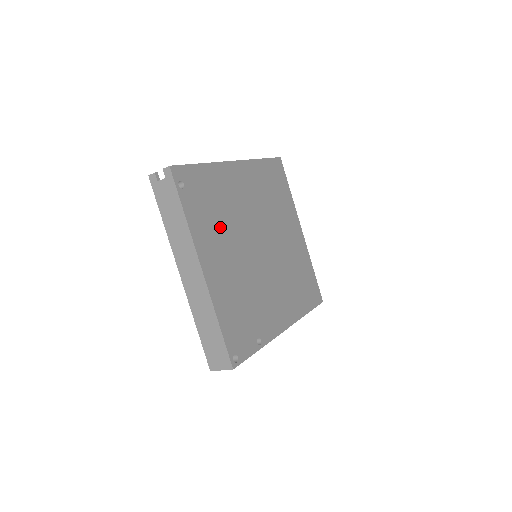
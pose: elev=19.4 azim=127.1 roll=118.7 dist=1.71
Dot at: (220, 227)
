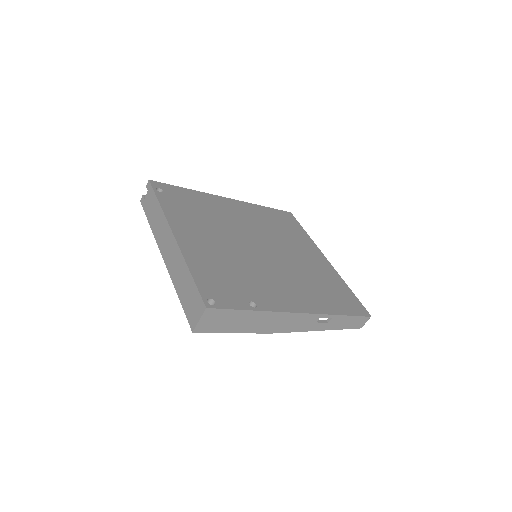
Dot at: (203, 221)
